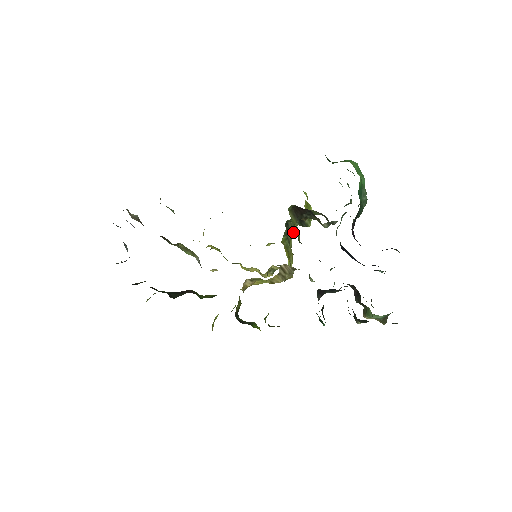
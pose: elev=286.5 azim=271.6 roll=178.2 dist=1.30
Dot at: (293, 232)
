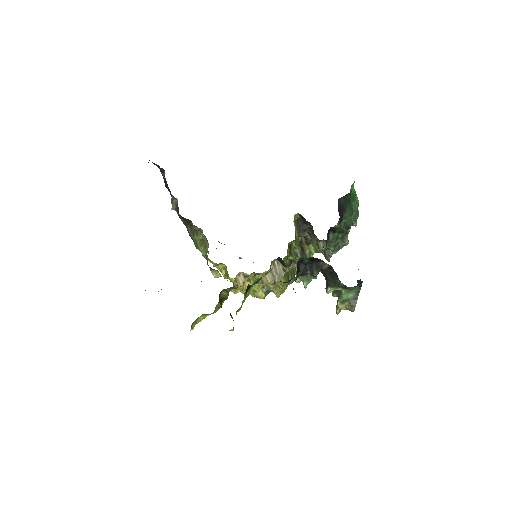
Dot at: (294, 278)
